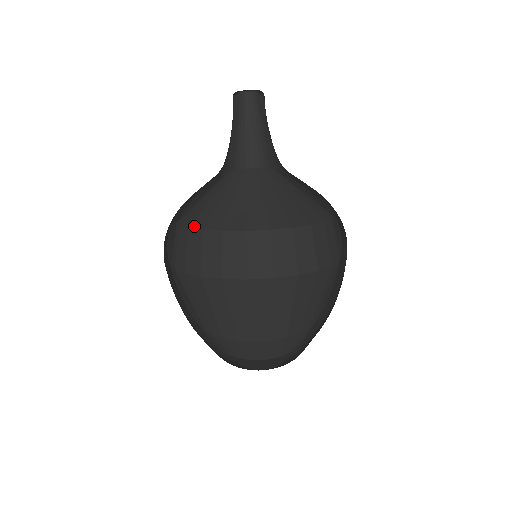
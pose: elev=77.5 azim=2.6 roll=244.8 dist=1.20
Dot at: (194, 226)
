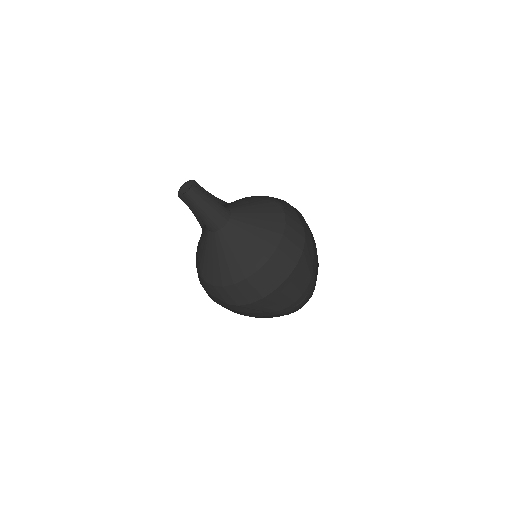
Dot at: (248, 274)
